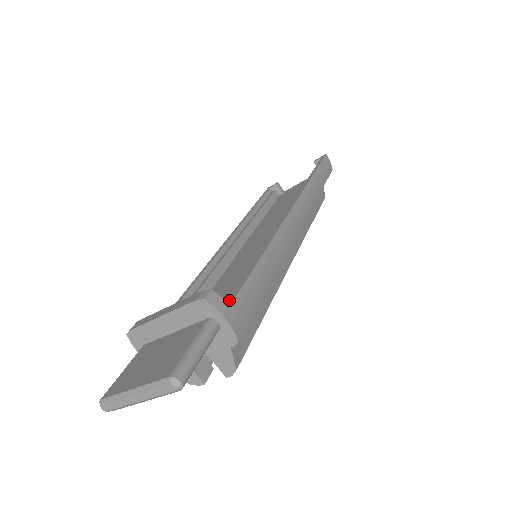
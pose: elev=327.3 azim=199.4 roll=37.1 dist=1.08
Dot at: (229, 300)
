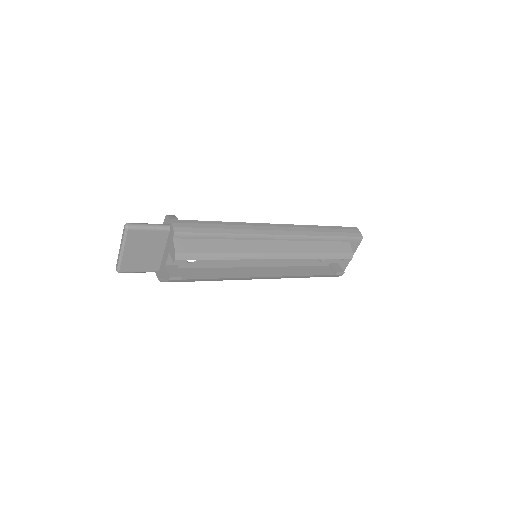
Dot at: occluded
